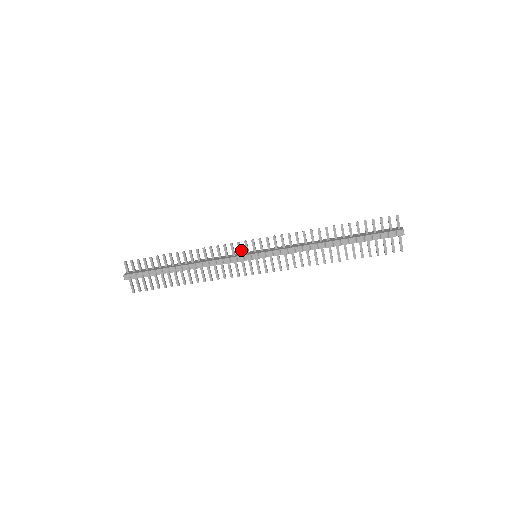
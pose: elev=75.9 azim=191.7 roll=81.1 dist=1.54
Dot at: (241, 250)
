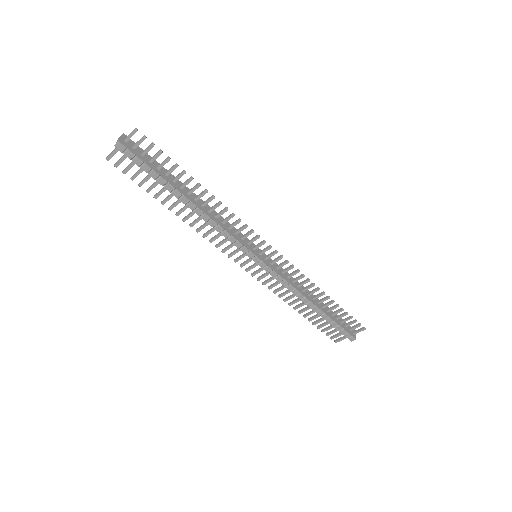
Dot at: (252, 241)
